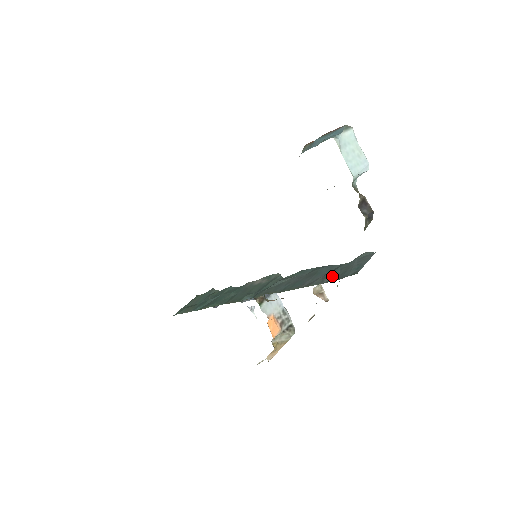
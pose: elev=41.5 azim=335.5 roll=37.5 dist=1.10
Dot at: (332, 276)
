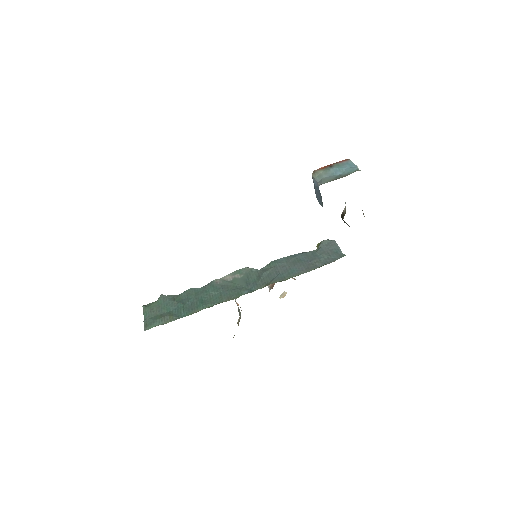
Dot at: (321, 260)
